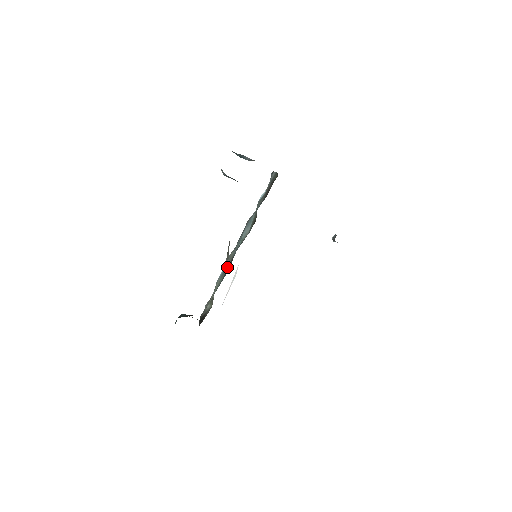
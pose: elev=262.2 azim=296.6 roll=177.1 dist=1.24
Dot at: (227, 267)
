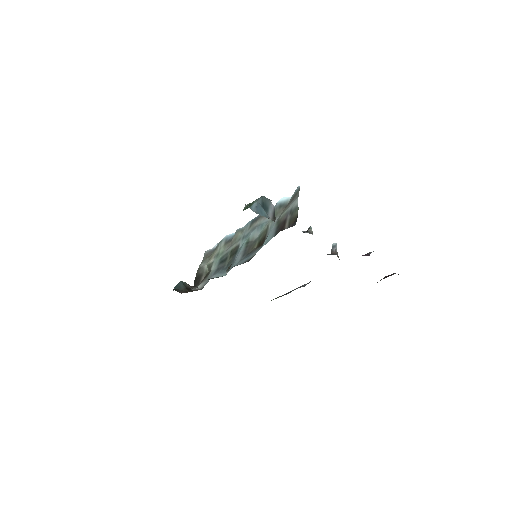
Dot at: (230, 249)
